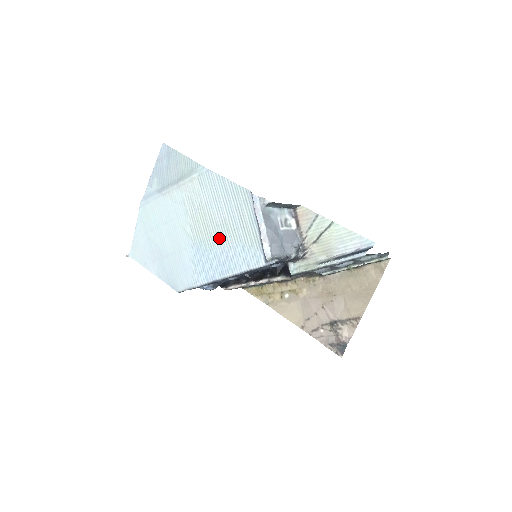
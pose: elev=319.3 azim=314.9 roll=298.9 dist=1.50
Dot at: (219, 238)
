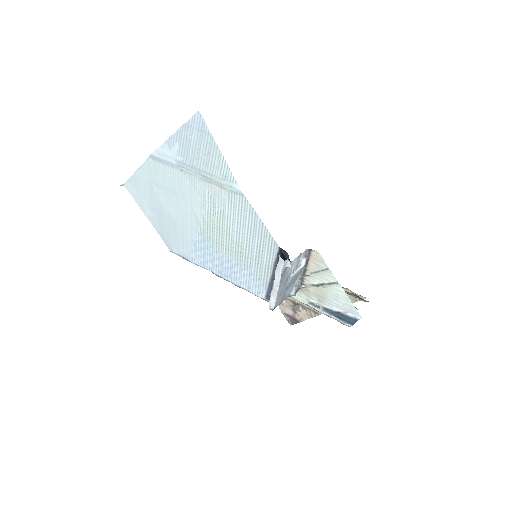
Dot at: (230, 251)
